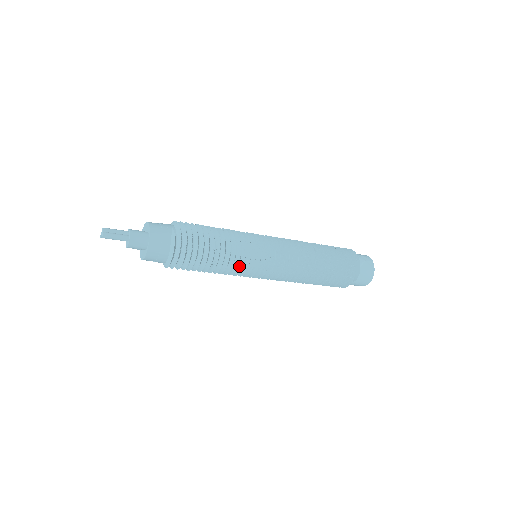
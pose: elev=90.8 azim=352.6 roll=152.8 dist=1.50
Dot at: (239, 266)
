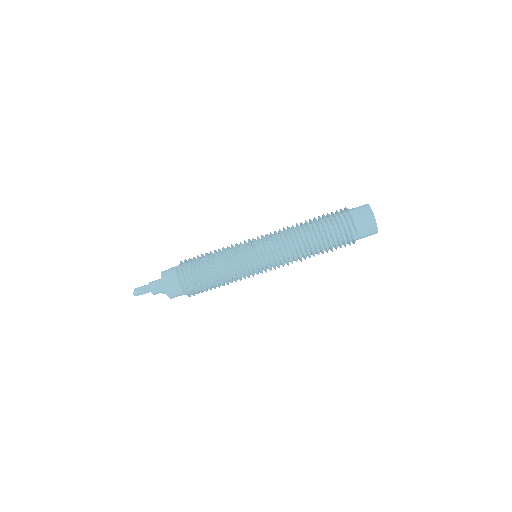
Dot at: (238, 270)
